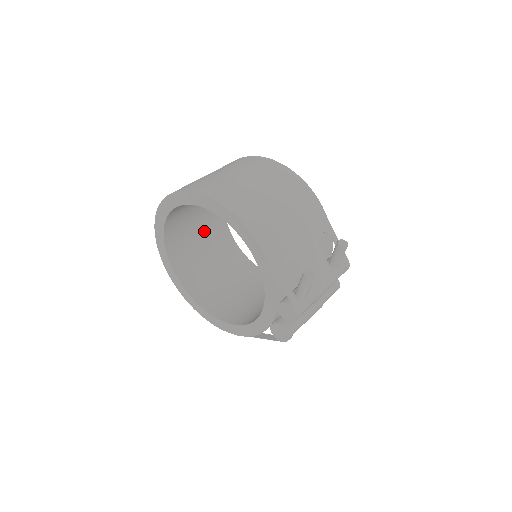
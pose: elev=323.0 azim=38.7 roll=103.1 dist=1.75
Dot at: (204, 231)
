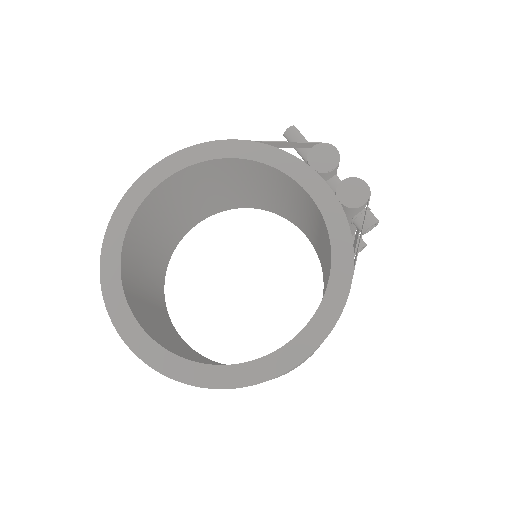
Dot at: occluded
